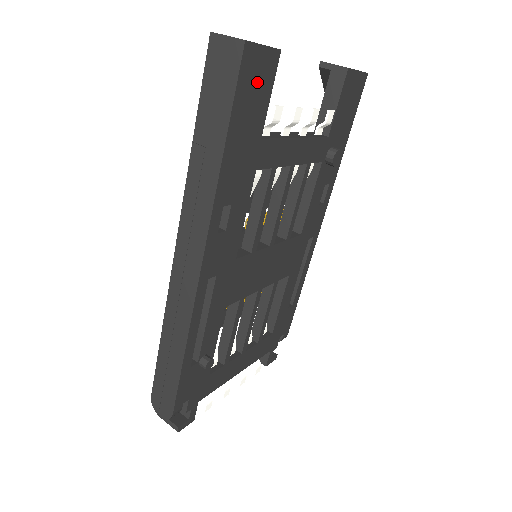
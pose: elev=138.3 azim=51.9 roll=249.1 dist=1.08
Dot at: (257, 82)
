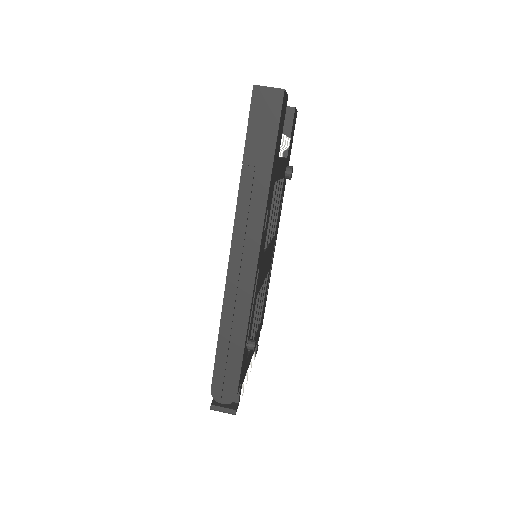
Dot at: (282, 117)
